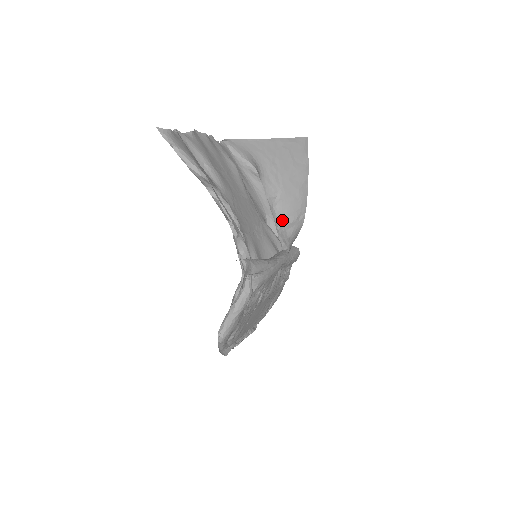
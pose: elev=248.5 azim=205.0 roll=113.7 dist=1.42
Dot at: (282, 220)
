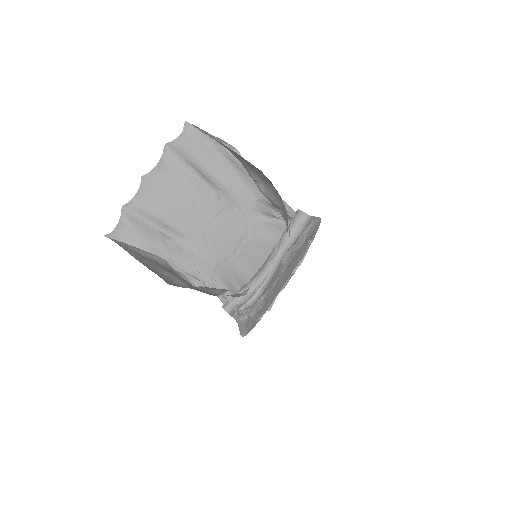
Dot at: (274, 205)
